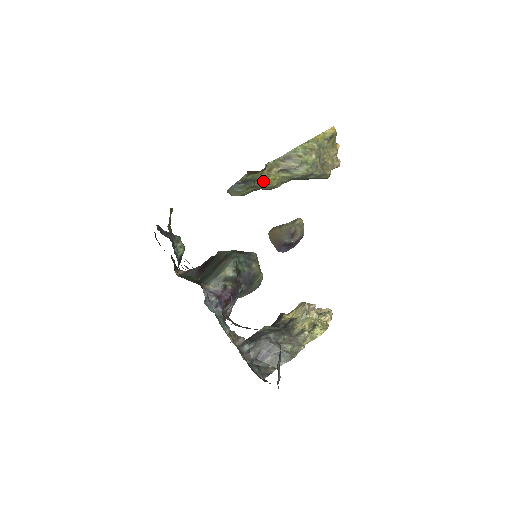
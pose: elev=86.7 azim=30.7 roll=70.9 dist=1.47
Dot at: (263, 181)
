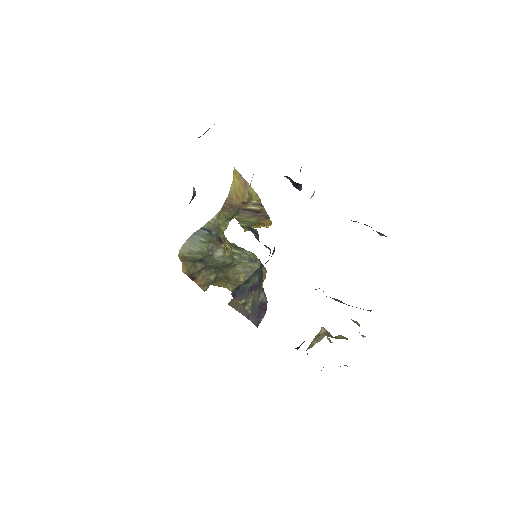
Dot at: (221, 243)
